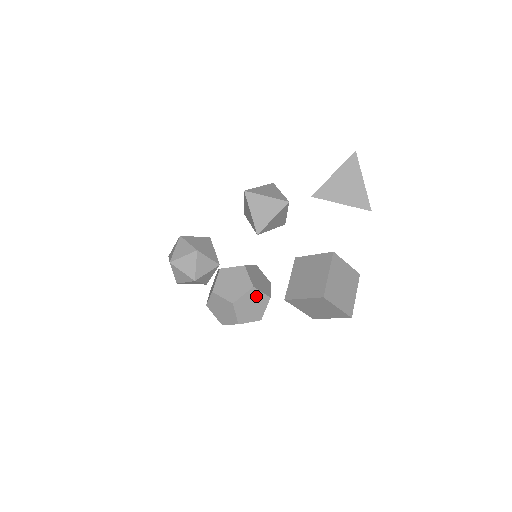
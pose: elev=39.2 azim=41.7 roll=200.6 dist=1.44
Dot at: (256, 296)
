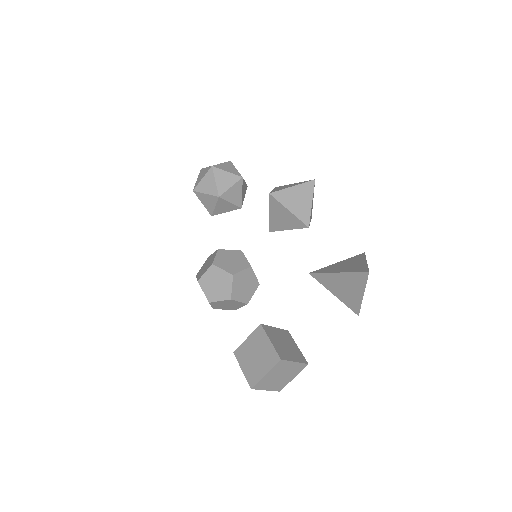
Dot at: (233, 302)
